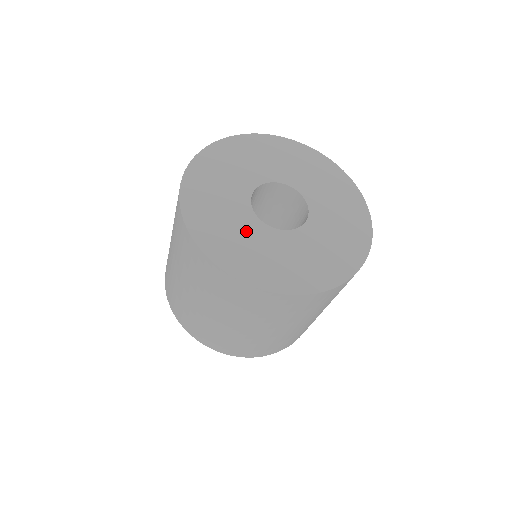
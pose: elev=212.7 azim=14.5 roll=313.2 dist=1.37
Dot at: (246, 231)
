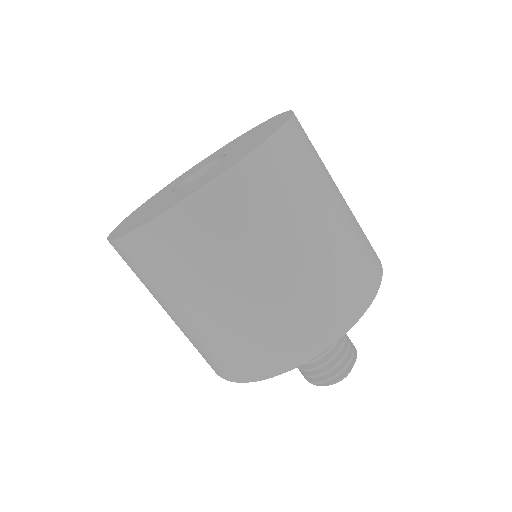
Dot at: (171, 198)
